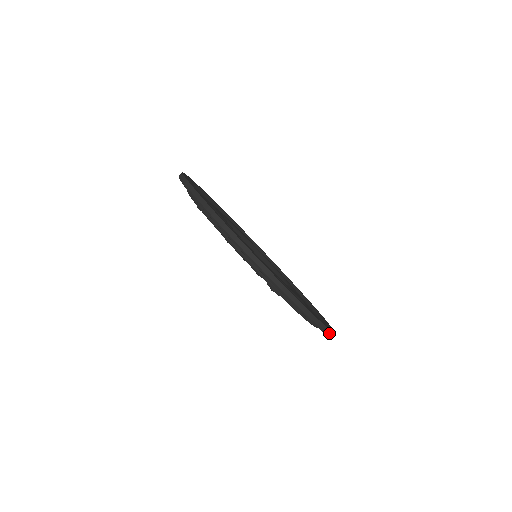
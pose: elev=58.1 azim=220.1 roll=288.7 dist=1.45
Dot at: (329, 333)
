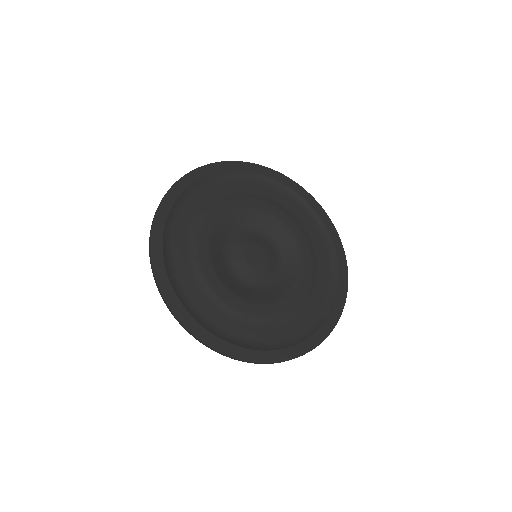
Dot at: occluded
